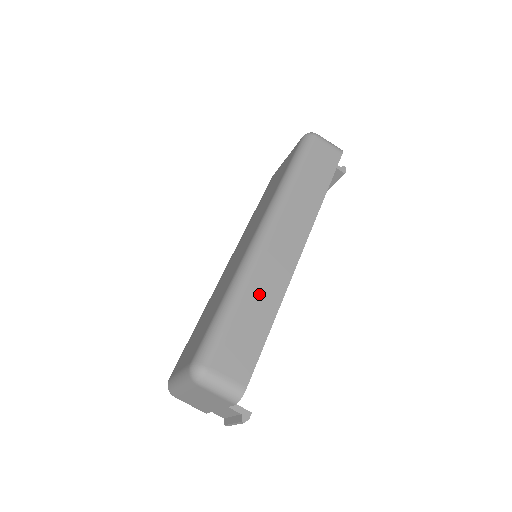
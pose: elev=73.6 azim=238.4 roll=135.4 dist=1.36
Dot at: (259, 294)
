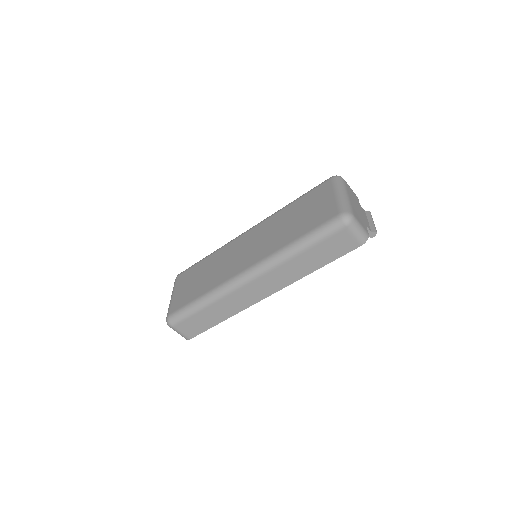
Dot at: (221, 308)
